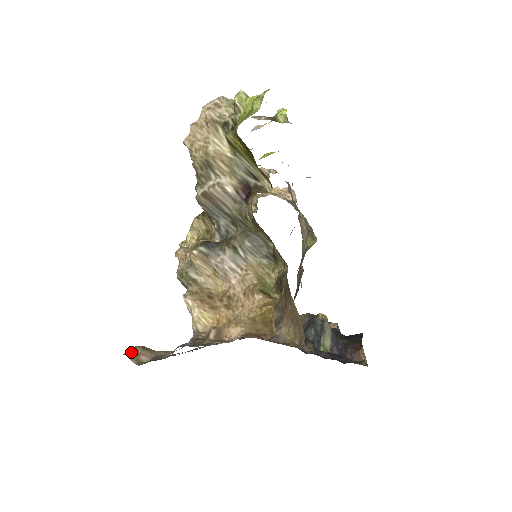
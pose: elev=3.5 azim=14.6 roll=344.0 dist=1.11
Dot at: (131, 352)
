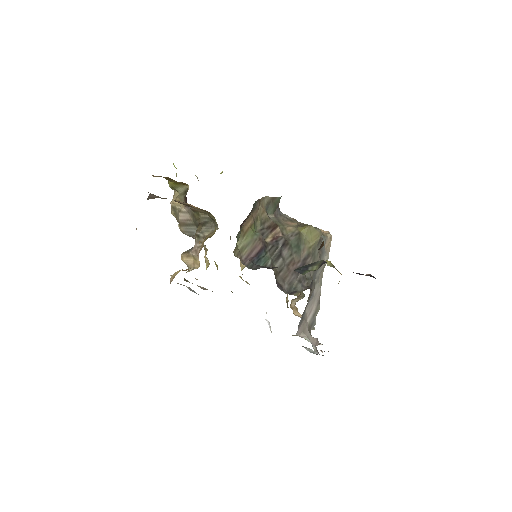
Dot at: occluded
